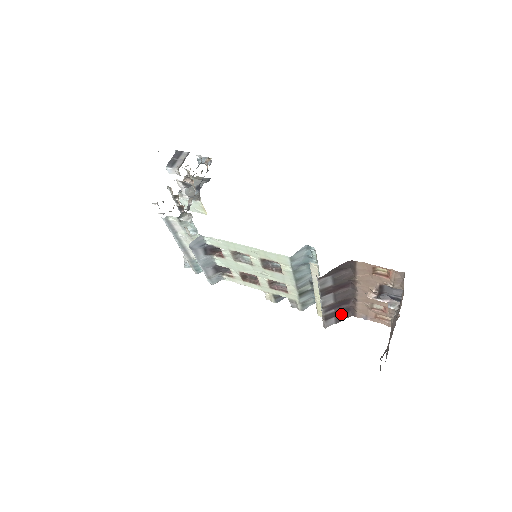
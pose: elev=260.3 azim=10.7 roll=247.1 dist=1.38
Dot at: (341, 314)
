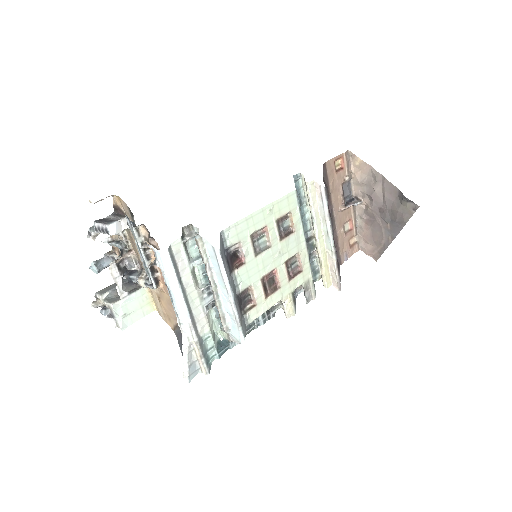
Dot at: occluded
